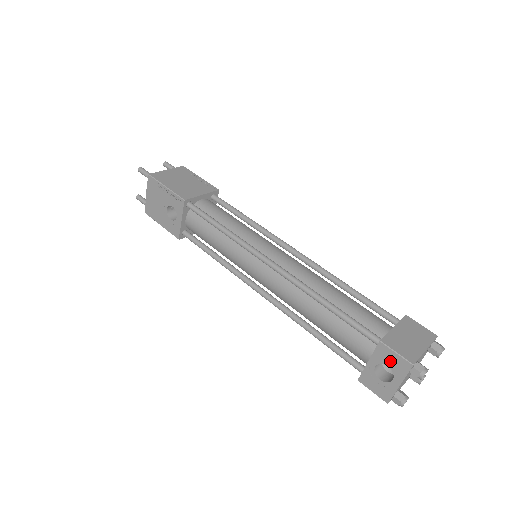
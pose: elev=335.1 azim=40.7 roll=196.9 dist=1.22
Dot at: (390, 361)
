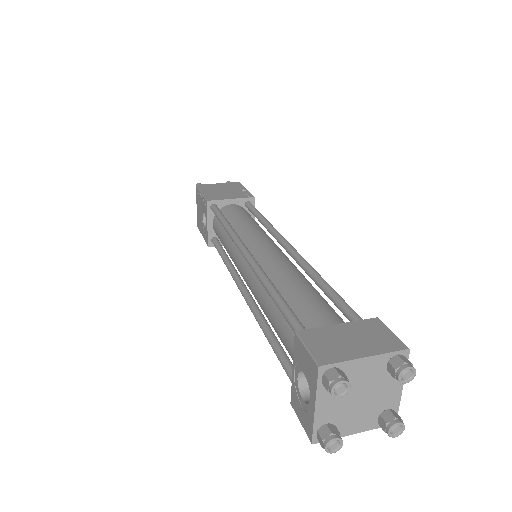
Dot at: (304, 364)
